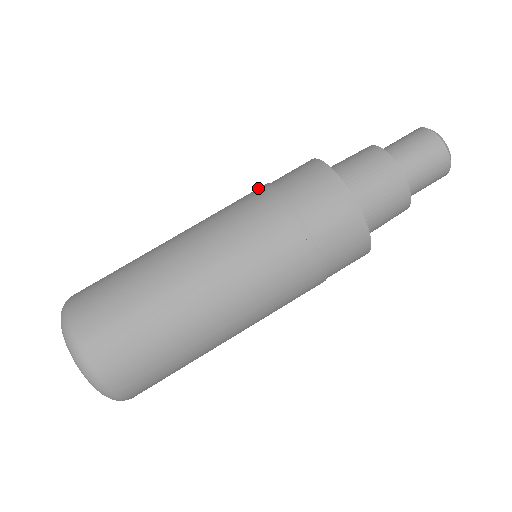
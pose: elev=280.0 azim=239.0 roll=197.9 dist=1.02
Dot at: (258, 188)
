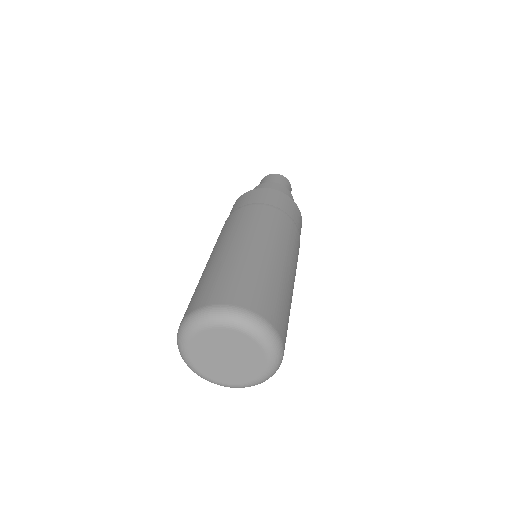
Dot at: occluded
